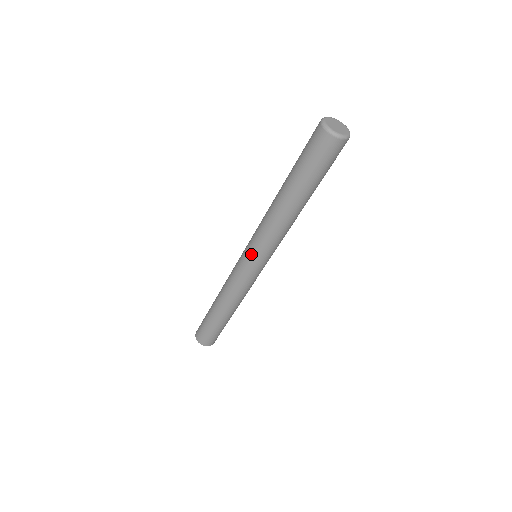
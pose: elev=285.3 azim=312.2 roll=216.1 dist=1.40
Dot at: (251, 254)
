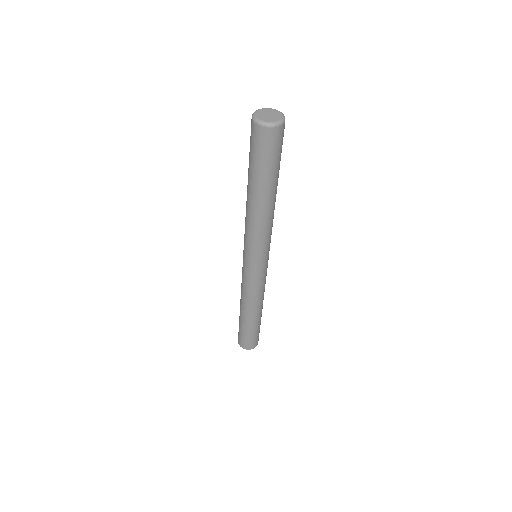
Dot at: (252, 258)
